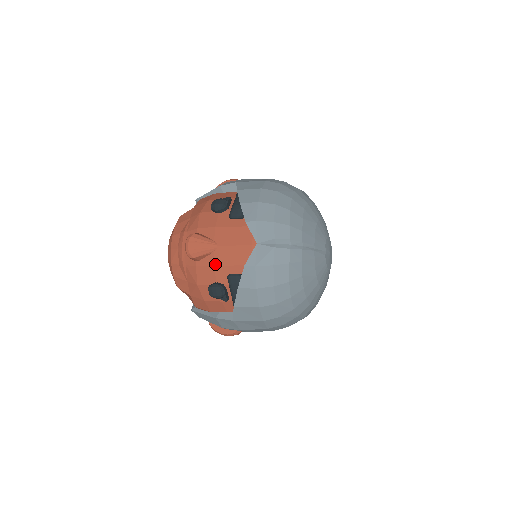
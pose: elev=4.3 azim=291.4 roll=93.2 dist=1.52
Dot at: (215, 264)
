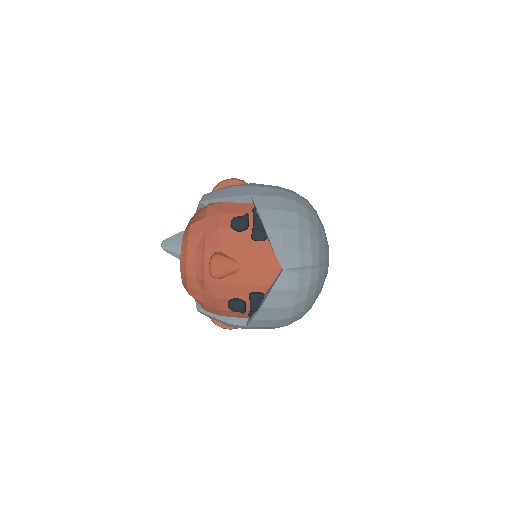
Dot at: (238, 283)
